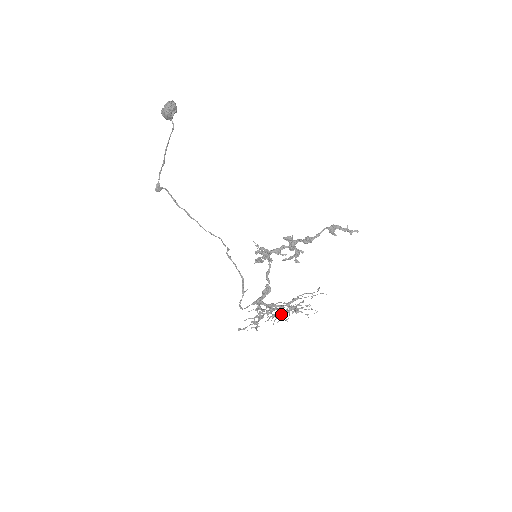
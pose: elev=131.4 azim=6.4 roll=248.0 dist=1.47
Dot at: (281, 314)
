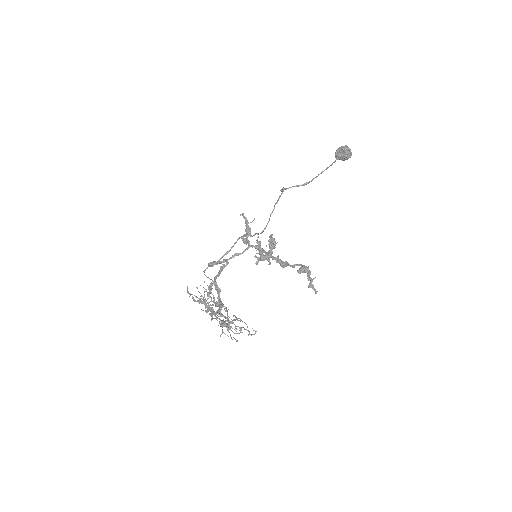
Dot at: (217, 317)
